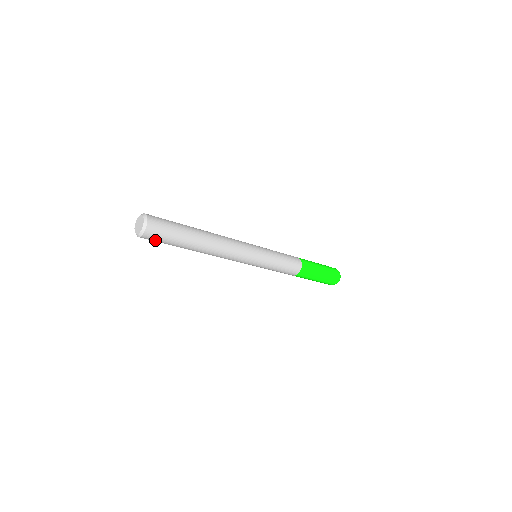
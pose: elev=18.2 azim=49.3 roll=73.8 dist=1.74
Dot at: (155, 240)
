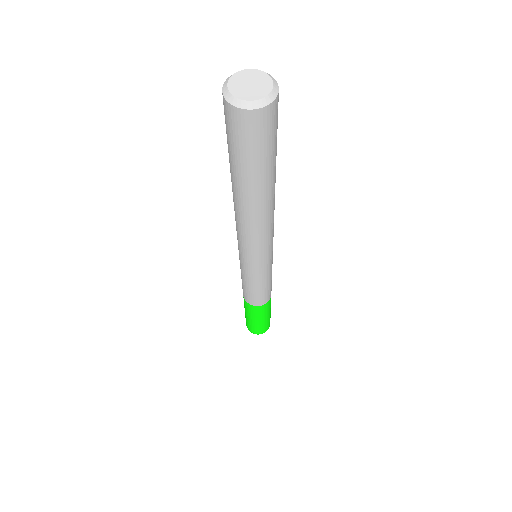
Dot at: (245, 136)
